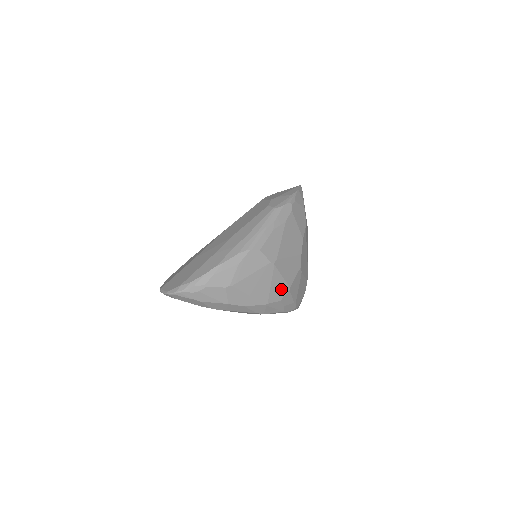
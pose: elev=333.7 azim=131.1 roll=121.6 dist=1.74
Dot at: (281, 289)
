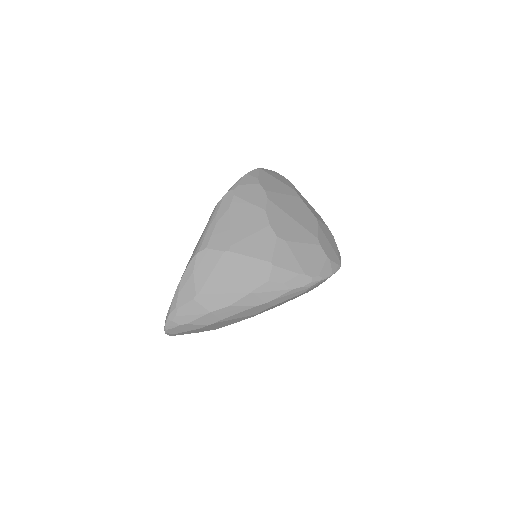
Dot at: (260, 269)
